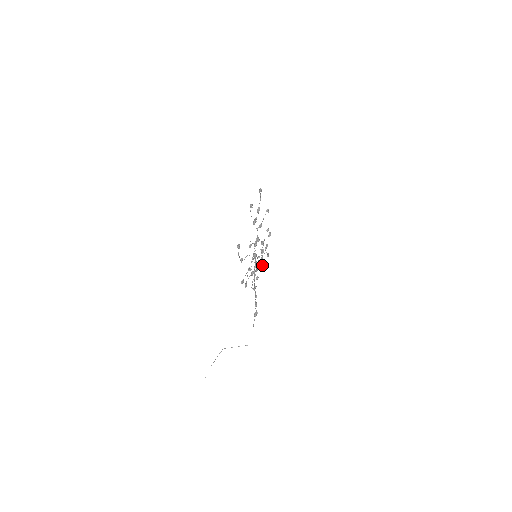
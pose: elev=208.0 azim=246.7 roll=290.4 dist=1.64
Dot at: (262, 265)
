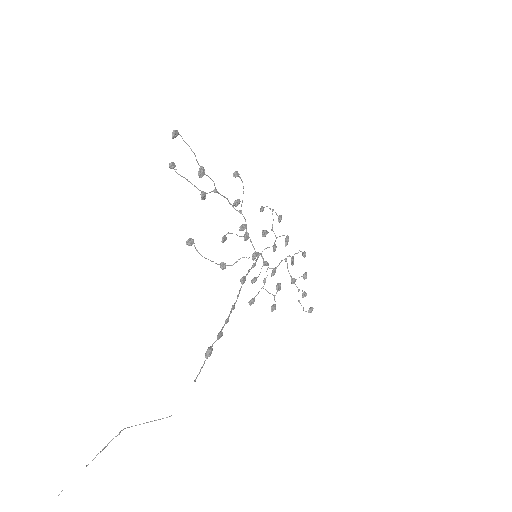
Dot at: (306, 273)
